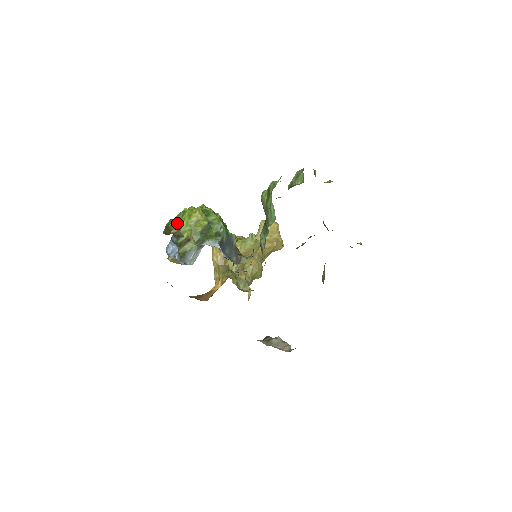
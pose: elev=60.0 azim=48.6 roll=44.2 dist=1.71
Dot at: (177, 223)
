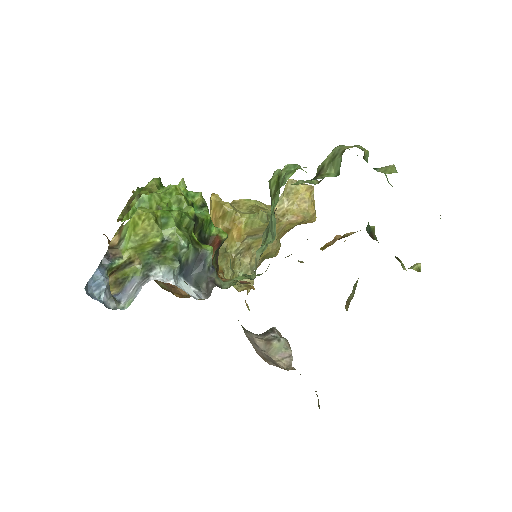
Dot at: (121, 227)
